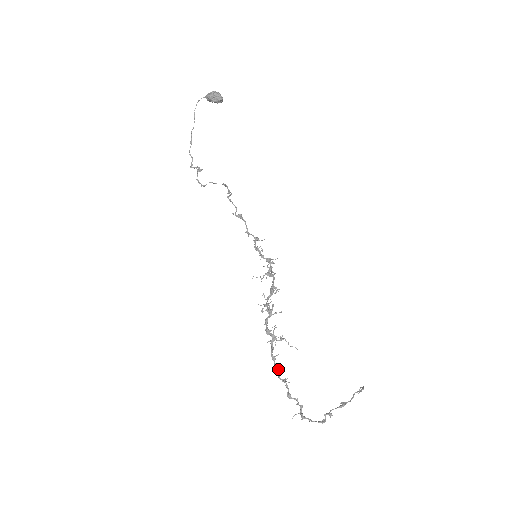
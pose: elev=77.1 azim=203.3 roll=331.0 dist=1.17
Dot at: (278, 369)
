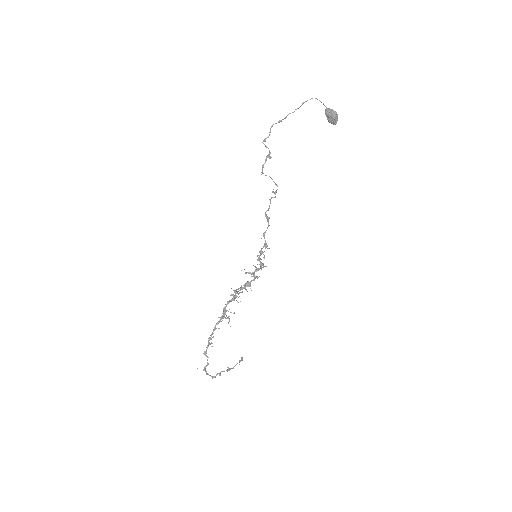
Dot at: (213, 337)
